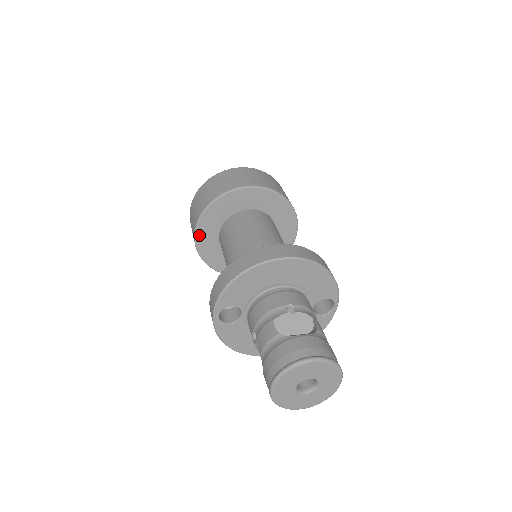
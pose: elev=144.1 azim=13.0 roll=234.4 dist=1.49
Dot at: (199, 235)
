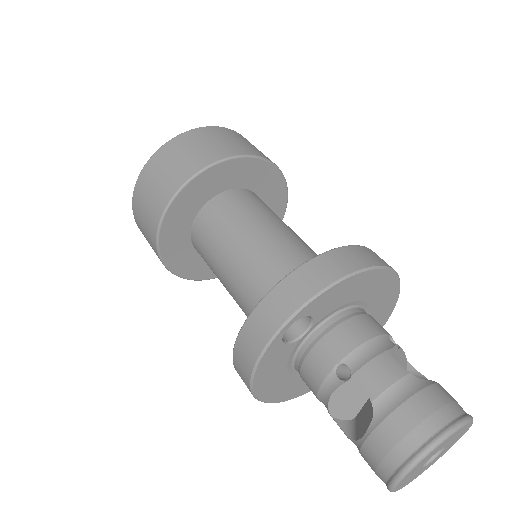
Dot at: (182, 195)
